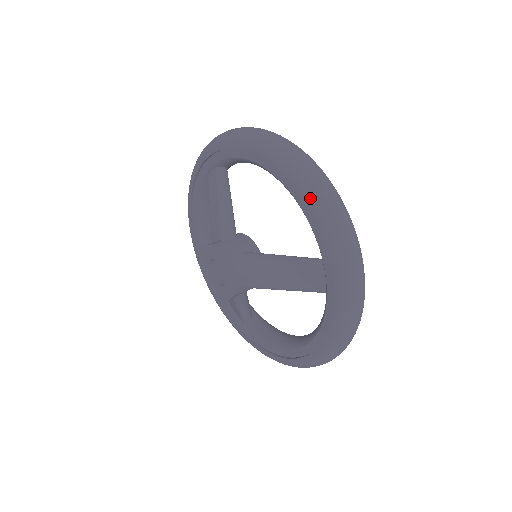
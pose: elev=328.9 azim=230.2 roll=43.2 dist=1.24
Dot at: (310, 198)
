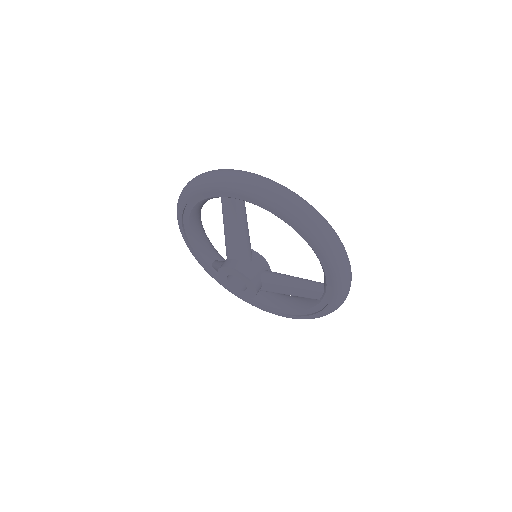
Dot at: (334, 267)
